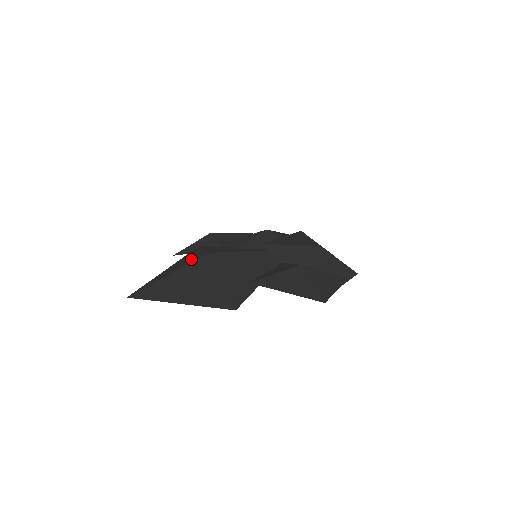
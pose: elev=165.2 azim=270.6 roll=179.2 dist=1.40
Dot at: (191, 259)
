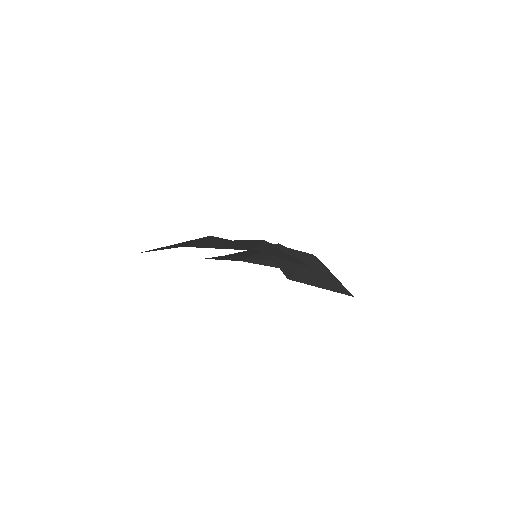
Dot at: occluded
